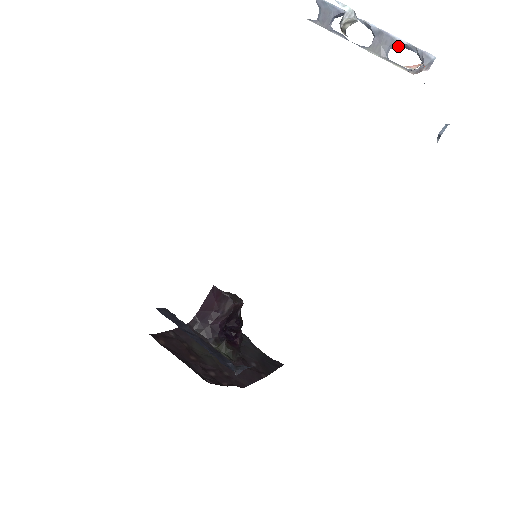
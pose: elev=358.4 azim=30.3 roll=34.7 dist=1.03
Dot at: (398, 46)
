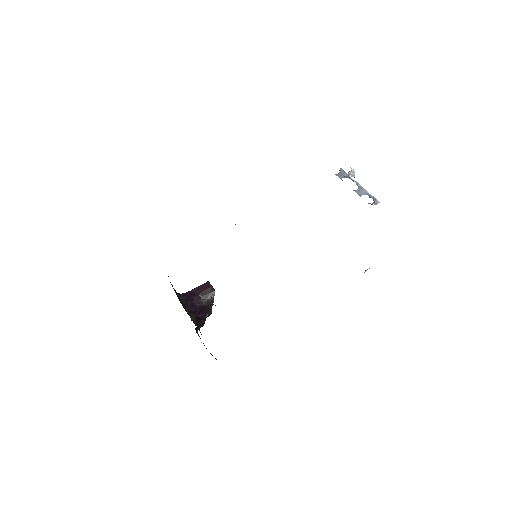
Dot at: (366, 194)
